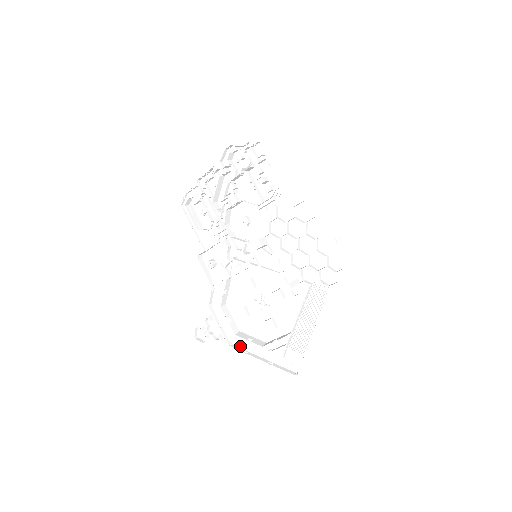
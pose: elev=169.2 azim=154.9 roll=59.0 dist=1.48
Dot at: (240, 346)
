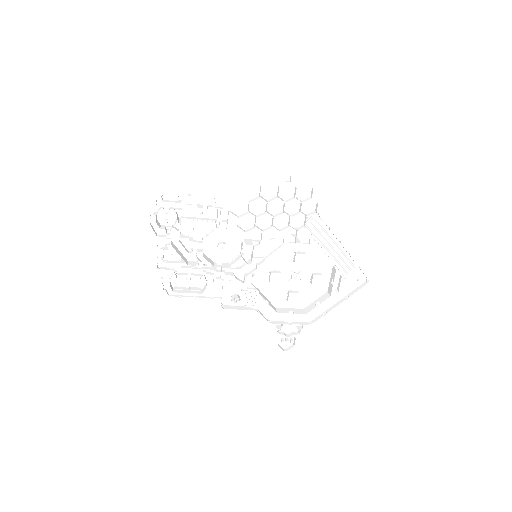
Dot at: (316, 316)
